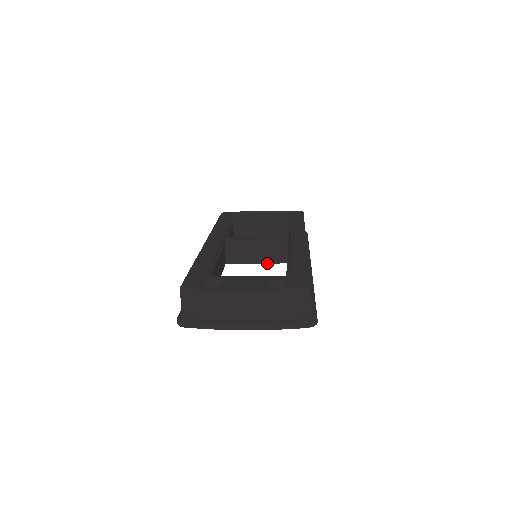
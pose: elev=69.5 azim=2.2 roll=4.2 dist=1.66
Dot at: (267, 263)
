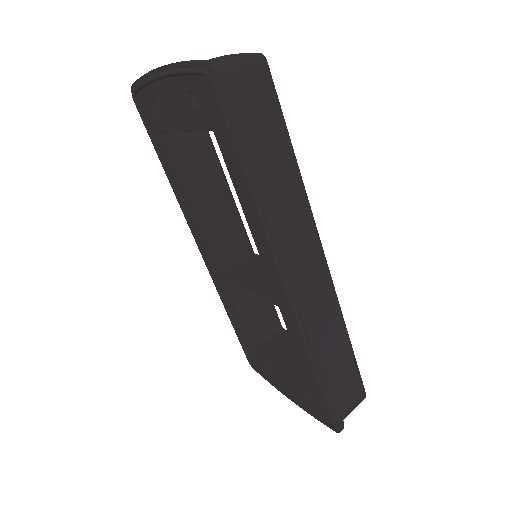
Dot at: (255, 290)
